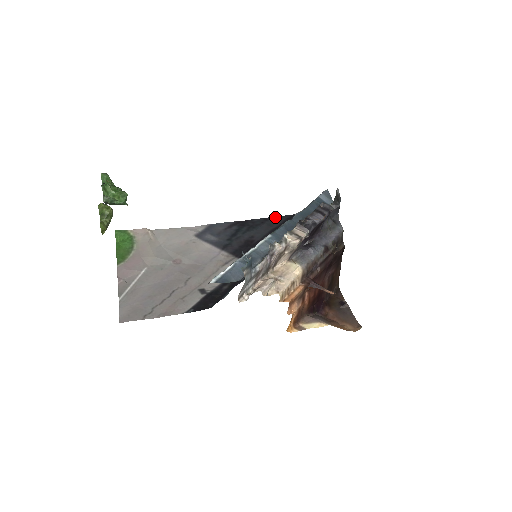
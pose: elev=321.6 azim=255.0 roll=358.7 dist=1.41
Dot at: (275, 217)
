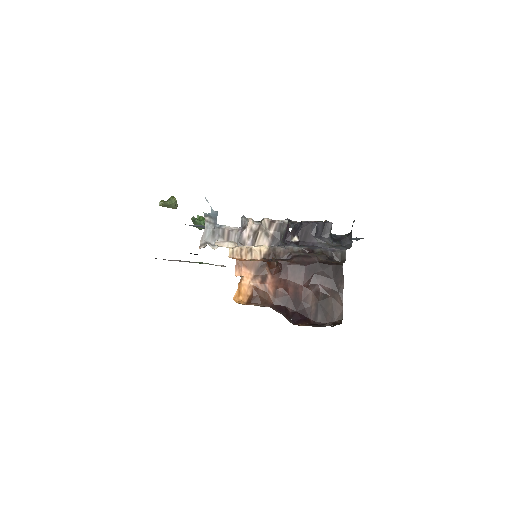
Dot at: occluded
